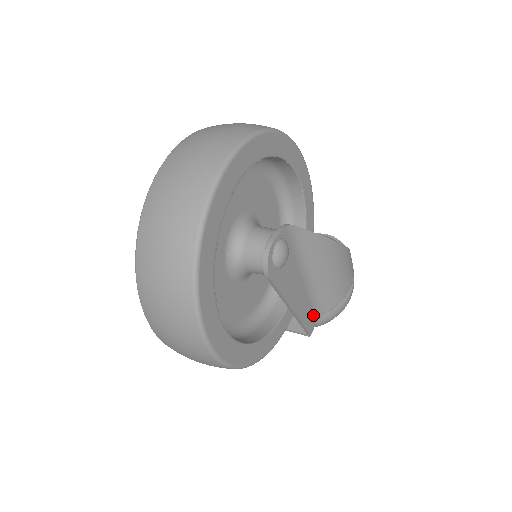
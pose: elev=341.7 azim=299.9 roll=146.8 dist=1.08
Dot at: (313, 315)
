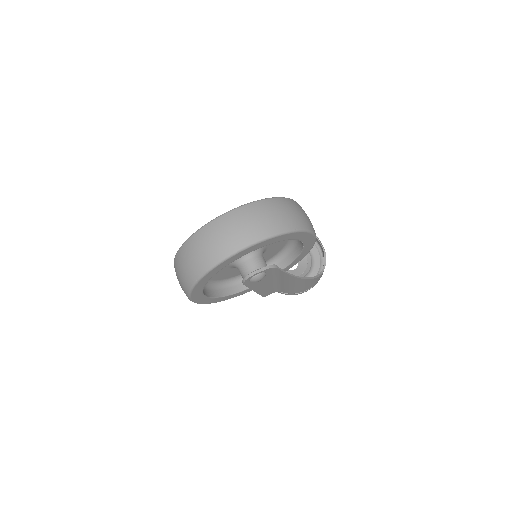
Dot at: (272, 291)
